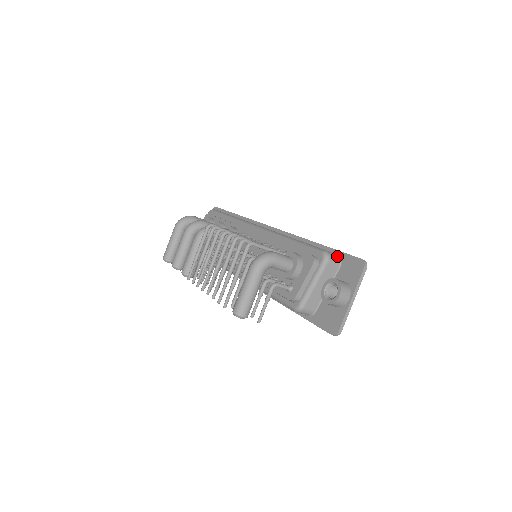
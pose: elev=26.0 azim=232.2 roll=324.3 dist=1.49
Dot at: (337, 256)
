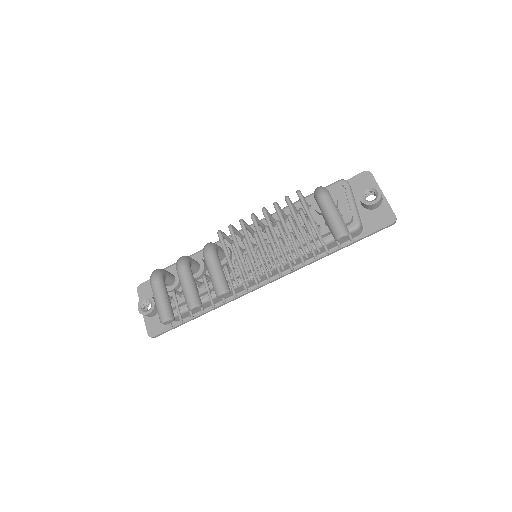
Dot at: occluded
